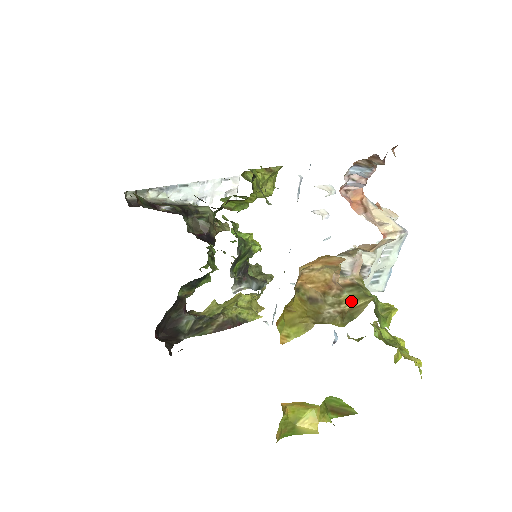
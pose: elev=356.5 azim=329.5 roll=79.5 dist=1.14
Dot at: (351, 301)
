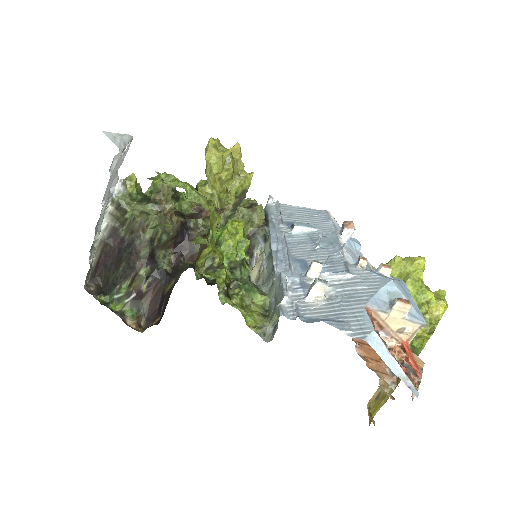
Dot at: occluded
